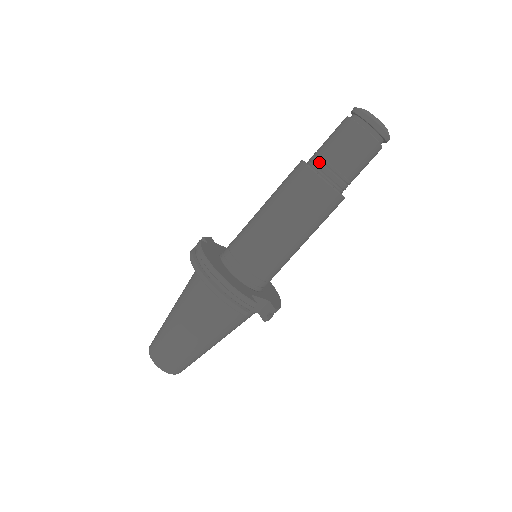
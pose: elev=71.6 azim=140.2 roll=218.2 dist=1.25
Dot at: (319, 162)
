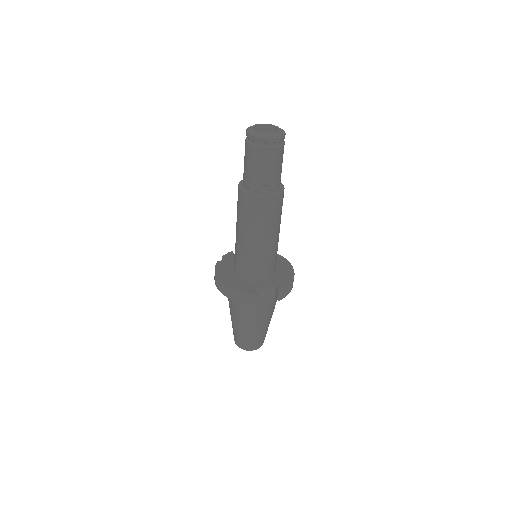
Dot at: (244, 182)
